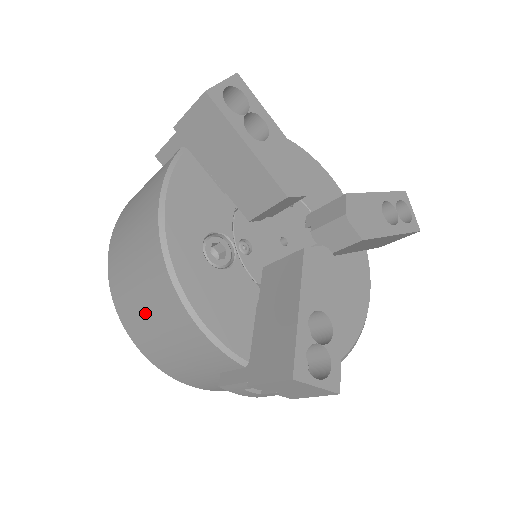
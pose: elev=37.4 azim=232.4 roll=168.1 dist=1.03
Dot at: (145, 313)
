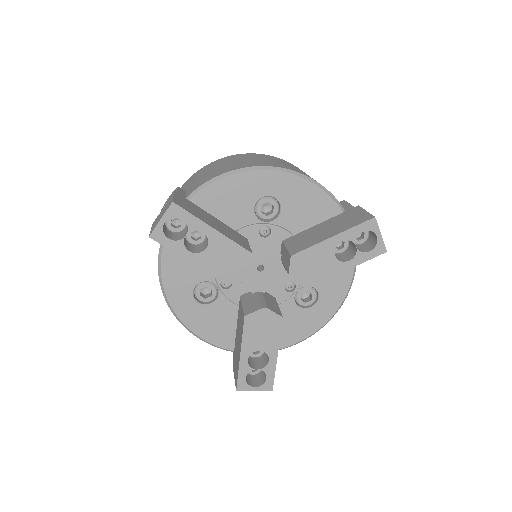
Dot at: occluded
